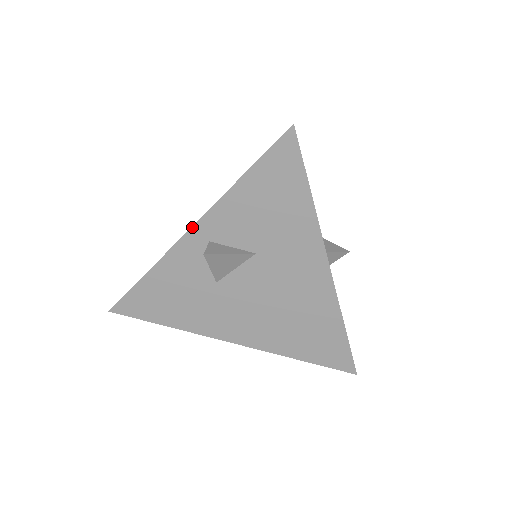
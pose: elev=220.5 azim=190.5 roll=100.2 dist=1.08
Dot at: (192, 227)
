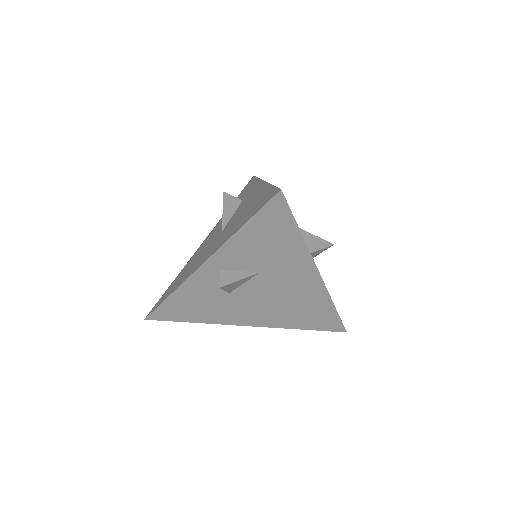
Dot at: (204, 262)
